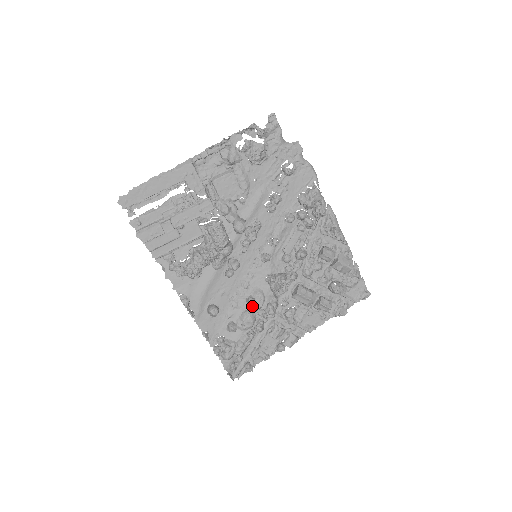
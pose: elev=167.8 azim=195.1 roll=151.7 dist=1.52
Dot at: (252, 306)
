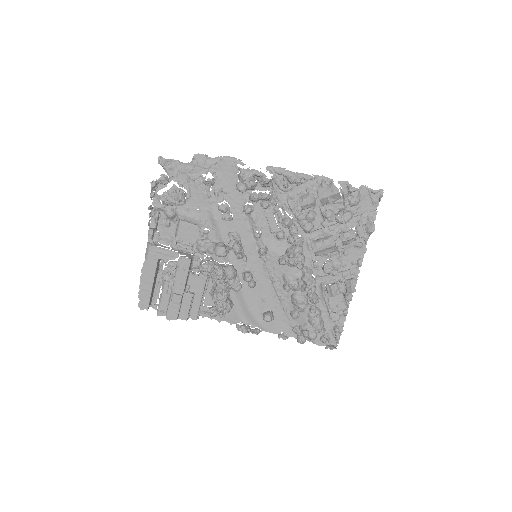
Dot at: (292, 290)
